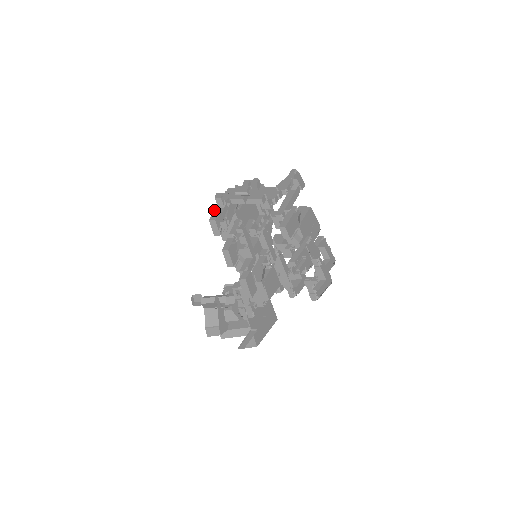
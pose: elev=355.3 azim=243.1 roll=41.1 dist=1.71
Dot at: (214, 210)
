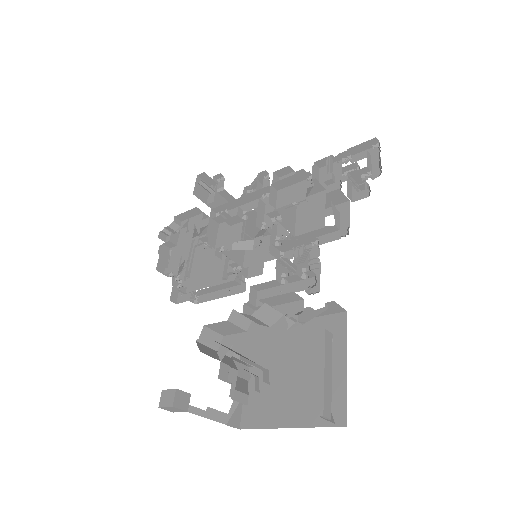
Dot at: (162, 251)
